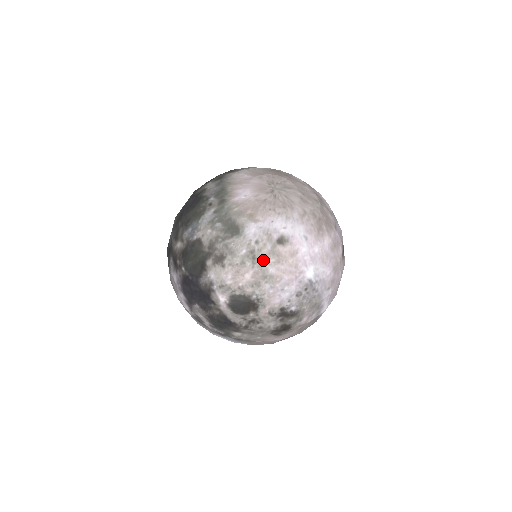
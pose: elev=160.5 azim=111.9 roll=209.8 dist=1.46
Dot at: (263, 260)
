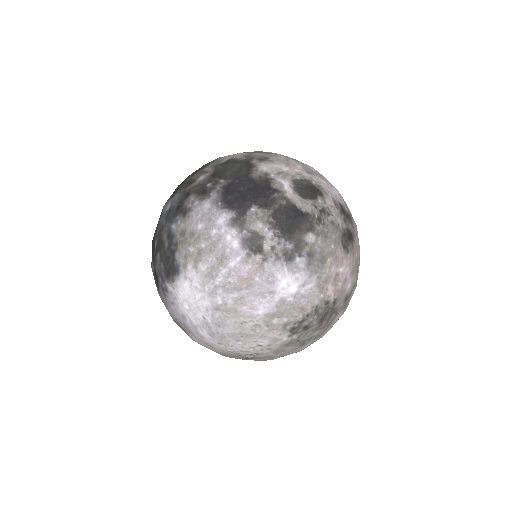
Dot at: (302, 163)
